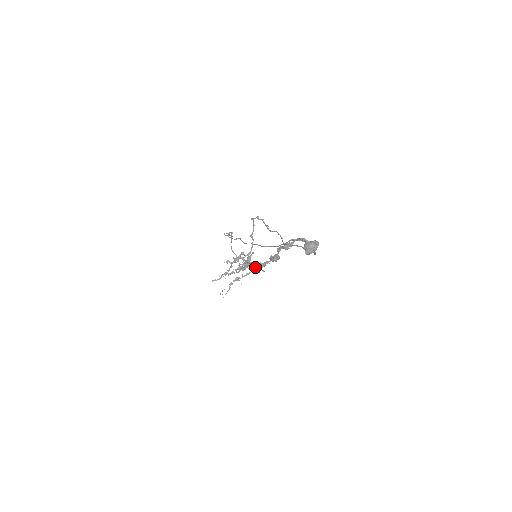
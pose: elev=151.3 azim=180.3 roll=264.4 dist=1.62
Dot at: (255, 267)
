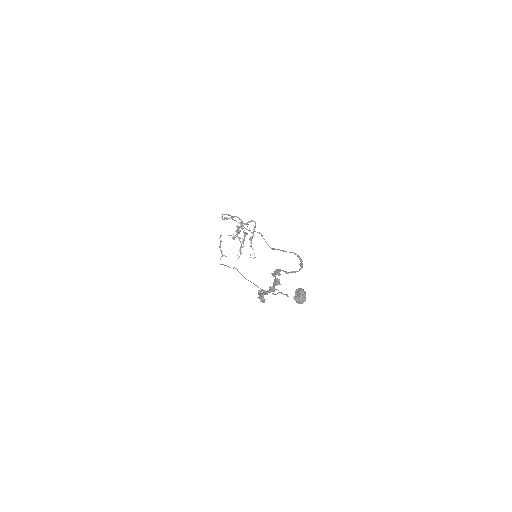
Dot at: occluded
